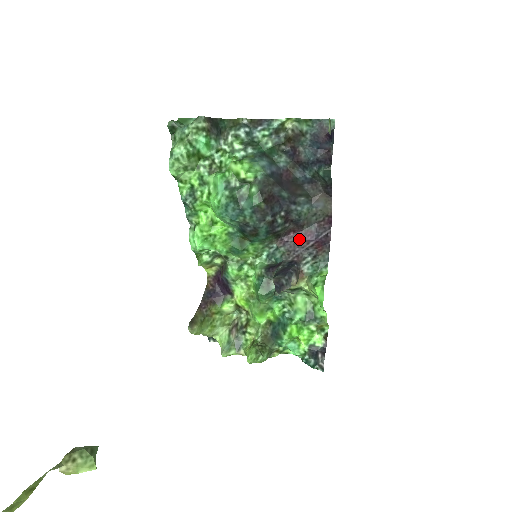
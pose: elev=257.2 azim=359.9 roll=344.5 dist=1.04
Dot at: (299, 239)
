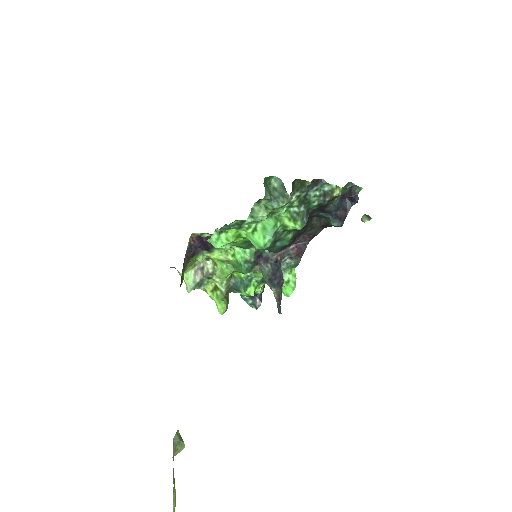
Dot at: occluded
